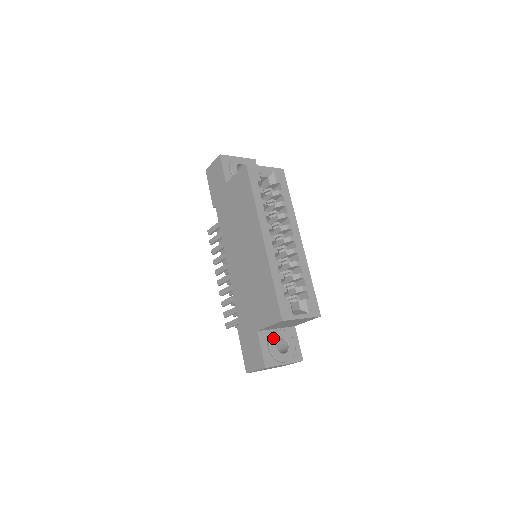
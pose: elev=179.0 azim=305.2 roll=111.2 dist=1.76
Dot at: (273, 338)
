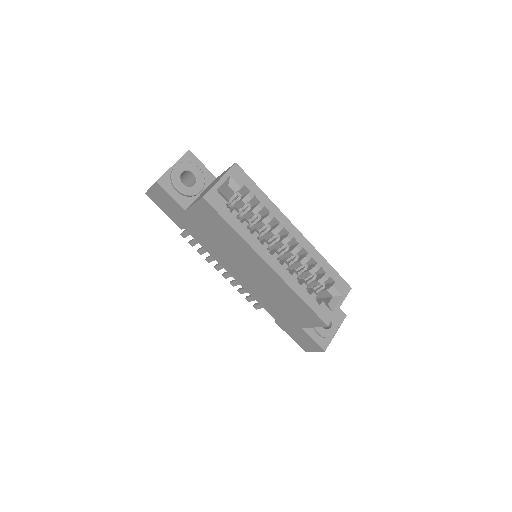
Dot at: occluded
